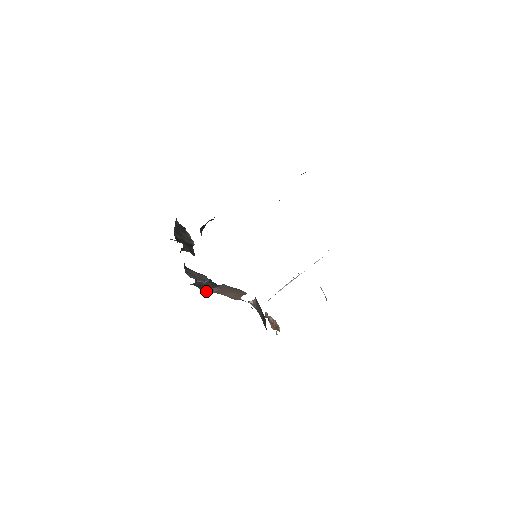
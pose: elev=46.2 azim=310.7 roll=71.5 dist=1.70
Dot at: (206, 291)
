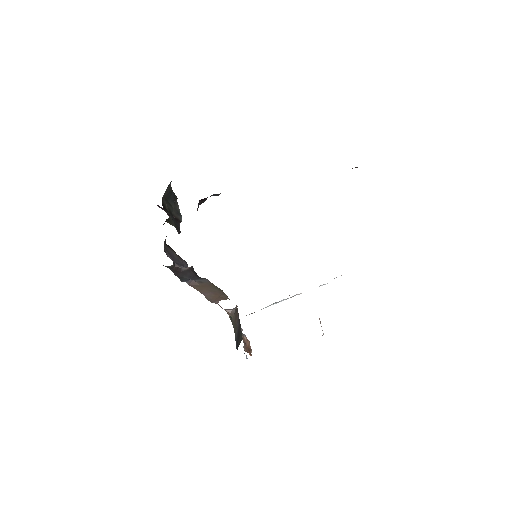
Dot at: (181, 281)
